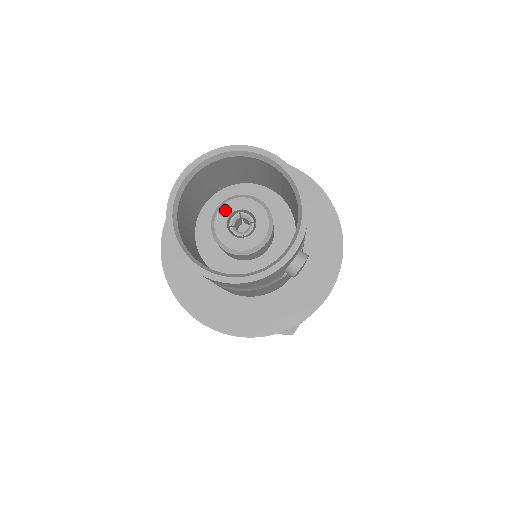
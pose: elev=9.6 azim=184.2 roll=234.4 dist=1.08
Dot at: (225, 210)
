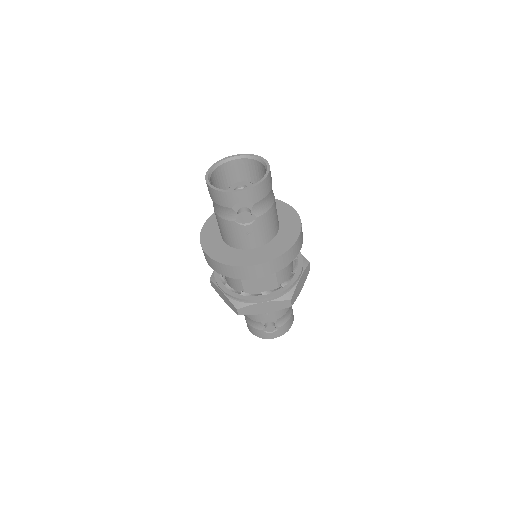
Dot at: (241, 183)
